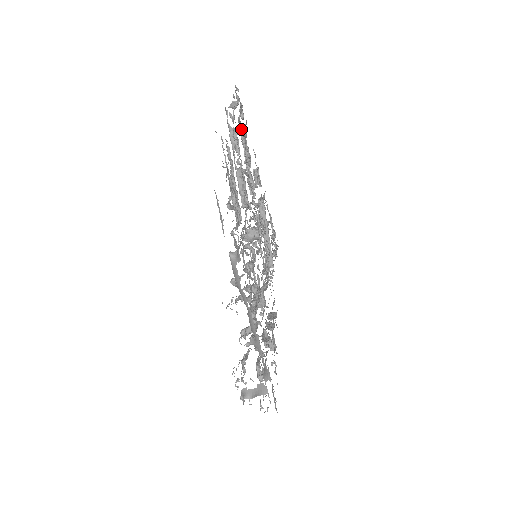
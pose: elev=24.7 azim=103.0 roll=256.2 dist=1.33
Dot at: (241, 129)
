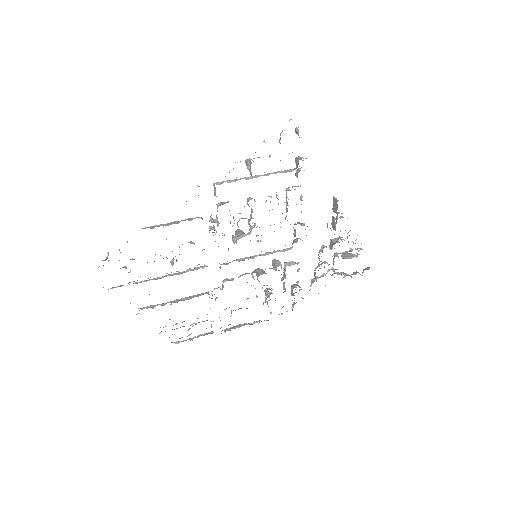
Dot at: occluded
